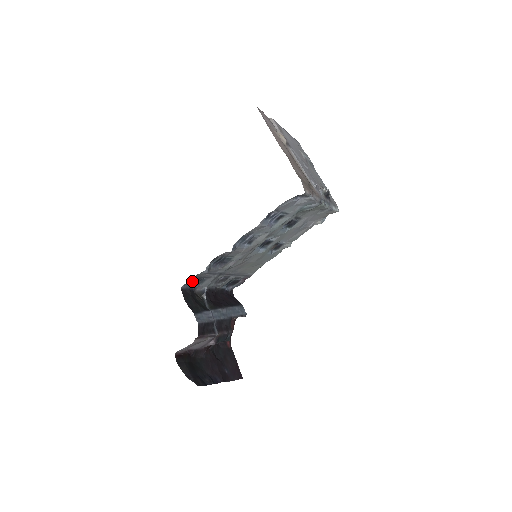
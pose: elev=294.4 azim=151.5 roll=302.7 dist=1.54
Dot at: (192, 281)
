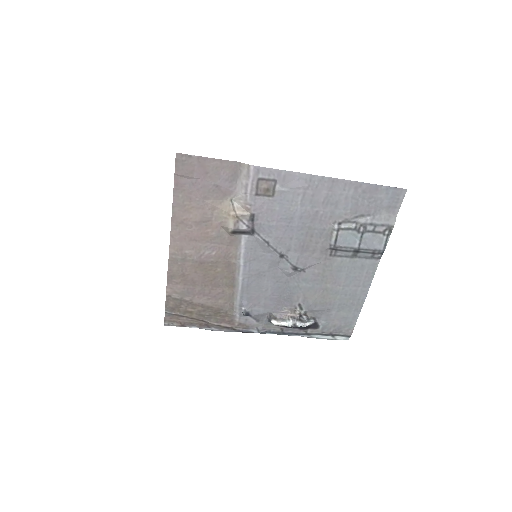
Dot at: occluded
